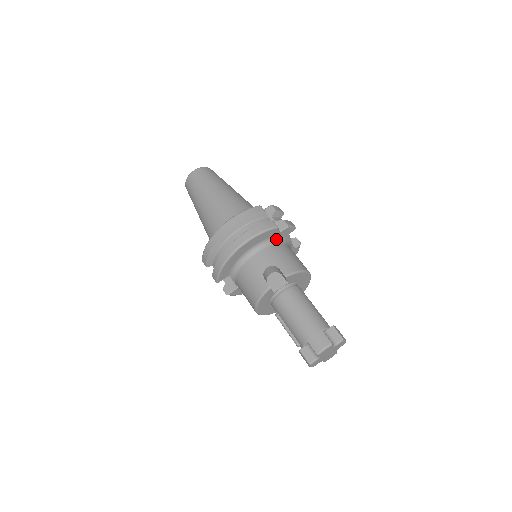
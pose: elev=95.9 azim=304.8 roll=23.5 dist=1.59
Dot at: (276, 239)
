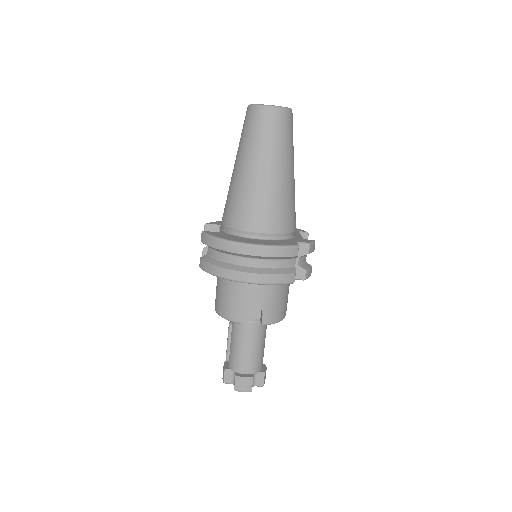
Dot at: occluded
